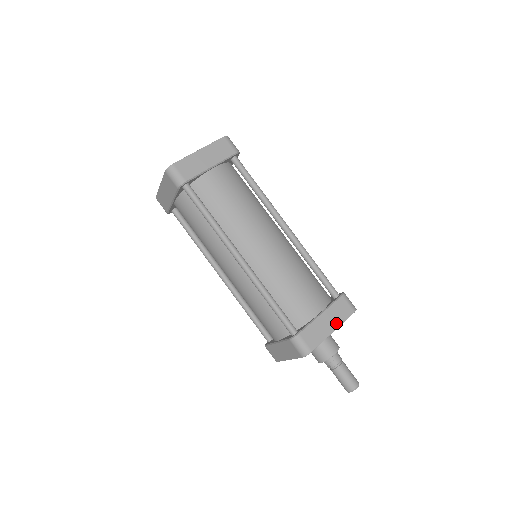
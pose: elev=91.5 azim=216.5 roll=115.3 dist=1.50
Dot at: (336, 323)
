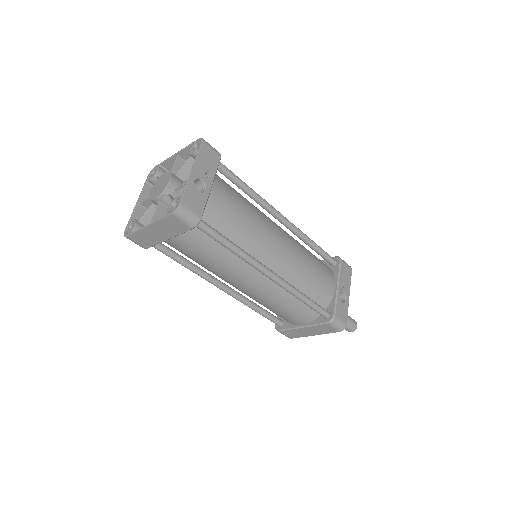
Dot at: (317, 333)
